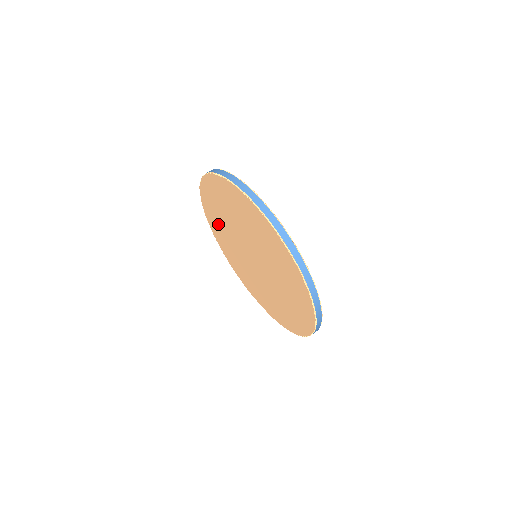
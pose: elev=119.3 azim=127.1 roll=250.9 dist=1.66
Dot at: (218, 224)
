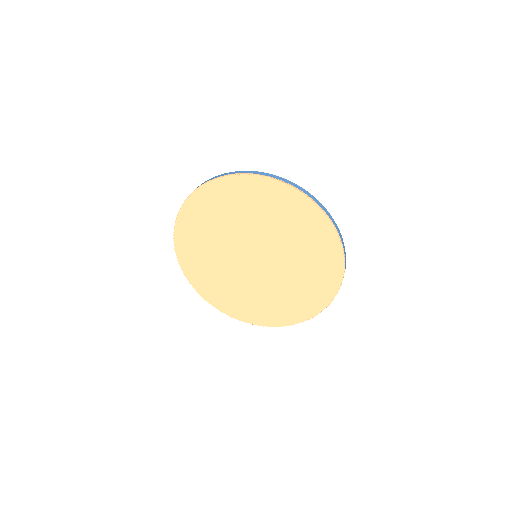
Dot at: (212, 280)
